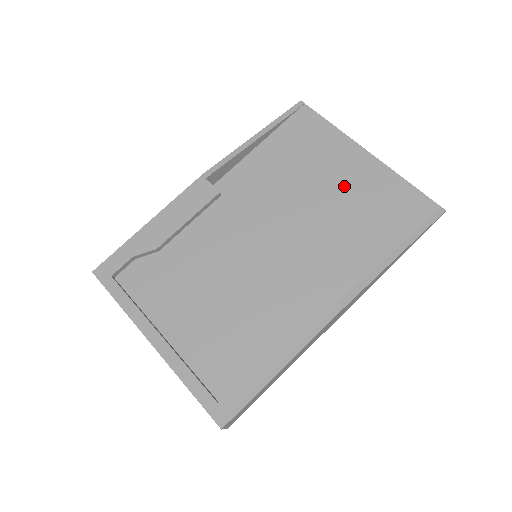
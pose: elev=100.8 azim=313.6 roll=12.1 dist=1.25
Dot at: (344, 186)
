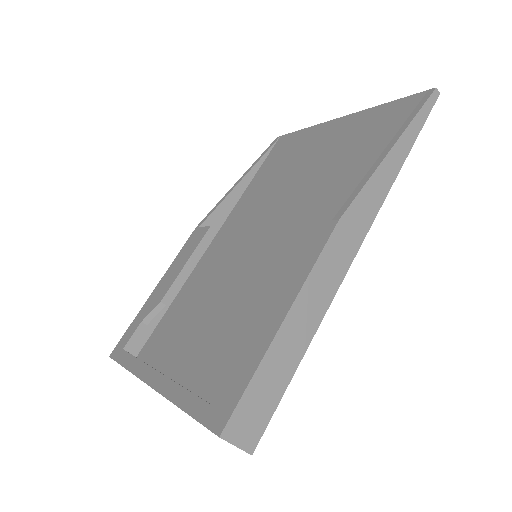
Dot at: (326, 152)
